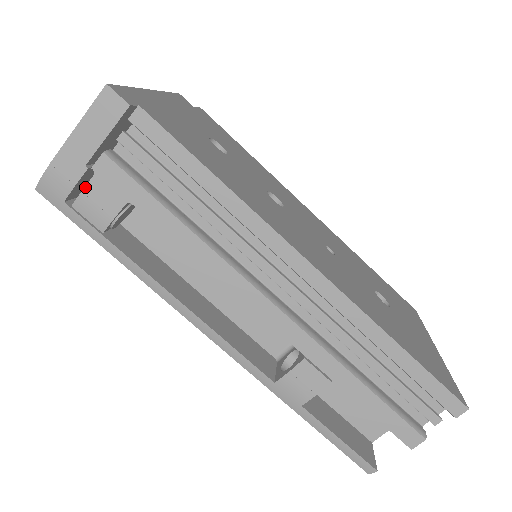
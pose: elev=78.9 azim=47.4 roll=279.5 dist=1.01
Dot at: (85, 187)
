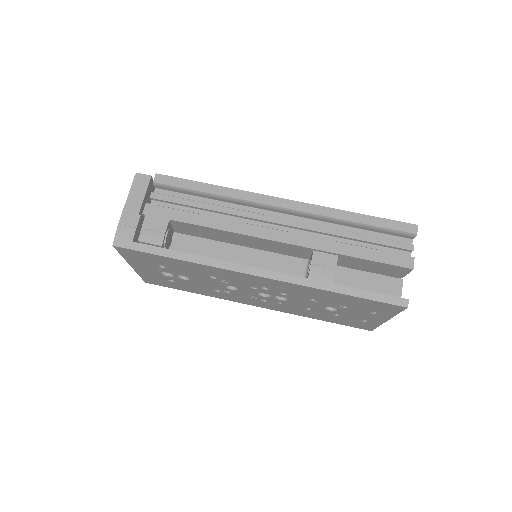
Dot at: (142, 225)
